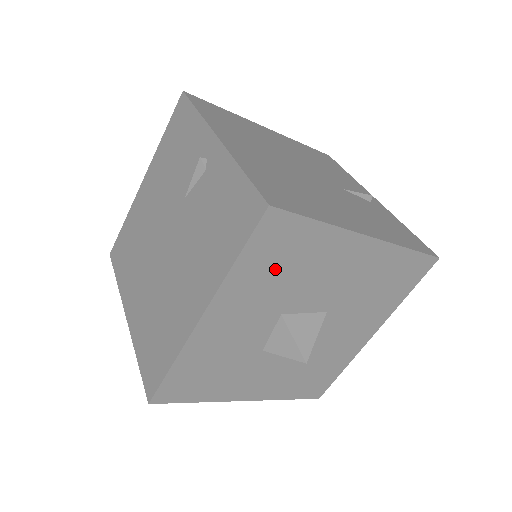
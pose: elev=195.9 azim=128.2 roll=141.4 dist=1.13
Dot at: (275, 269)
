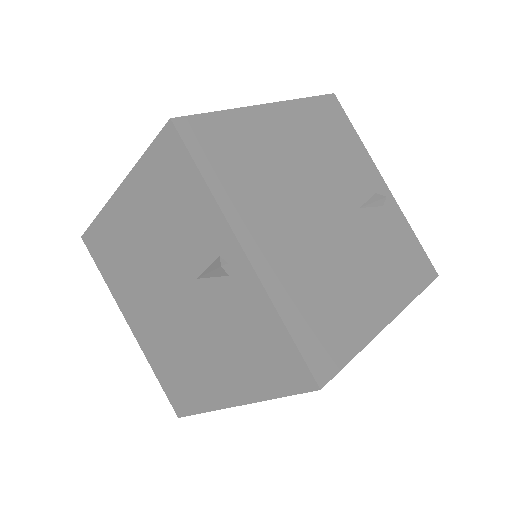
Dot at: occluded
